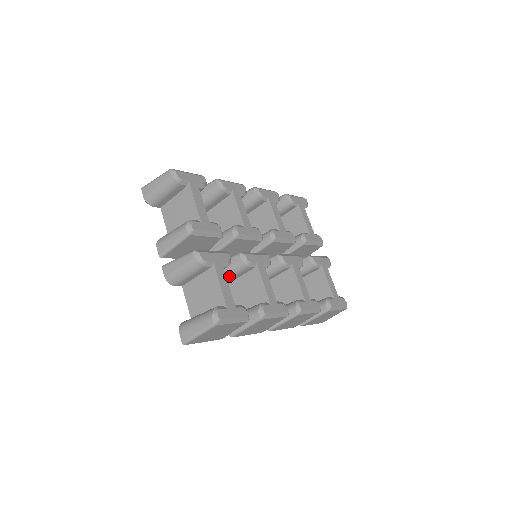
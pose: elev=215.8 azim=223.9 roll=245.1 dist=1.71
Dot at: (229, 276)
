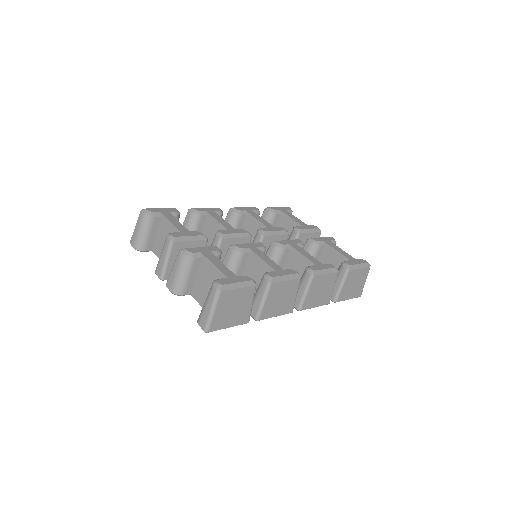
Dot at: occluded
